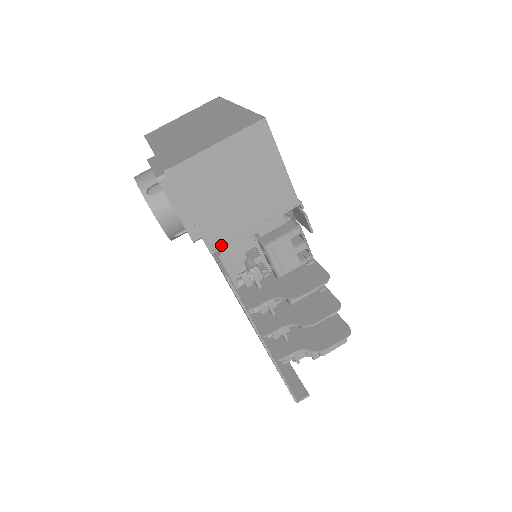
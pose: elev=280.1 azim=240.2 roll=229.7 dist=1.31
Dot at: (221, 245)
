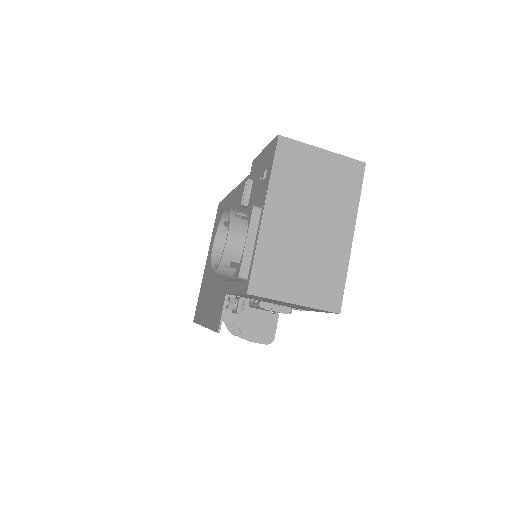
Dot at: (237, 296)
